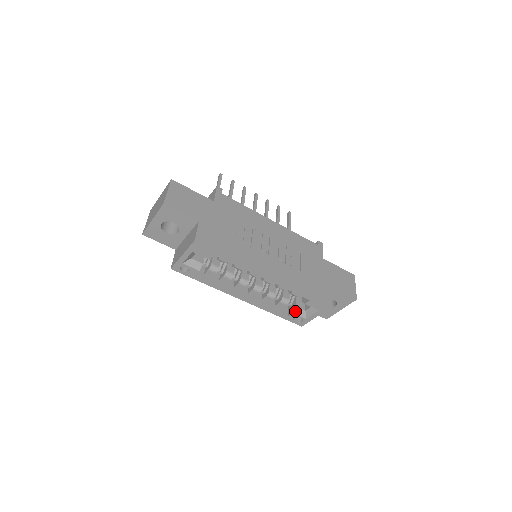
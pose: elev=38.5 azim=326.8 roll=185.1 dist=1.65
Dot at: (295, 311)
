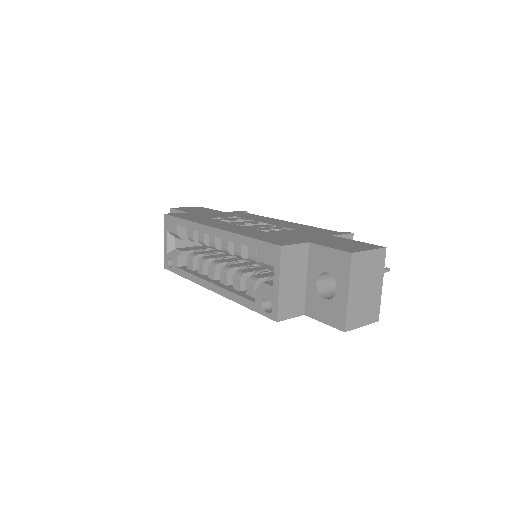
Dot at: (260, 288)
